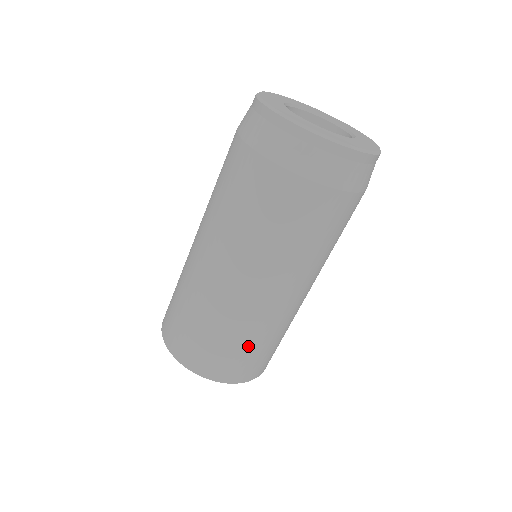
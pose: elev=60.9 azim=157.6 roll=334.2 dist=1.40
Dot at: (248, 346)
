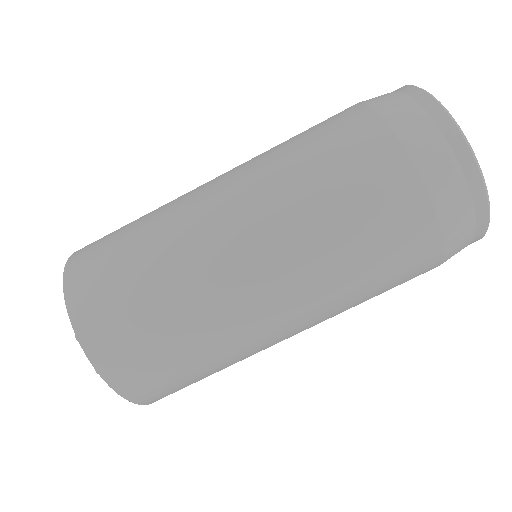
Dot at: (170, 335)
